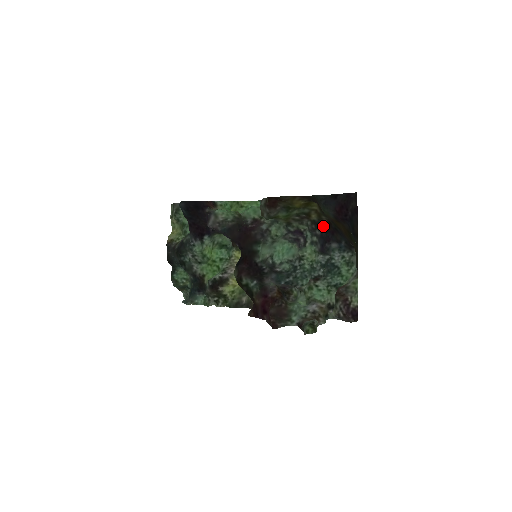
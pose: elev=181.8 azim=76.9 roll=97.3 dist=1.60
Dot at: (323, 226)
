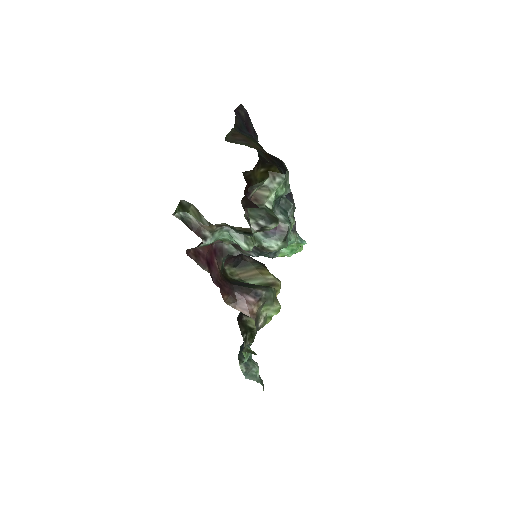
Dot at: occluded
